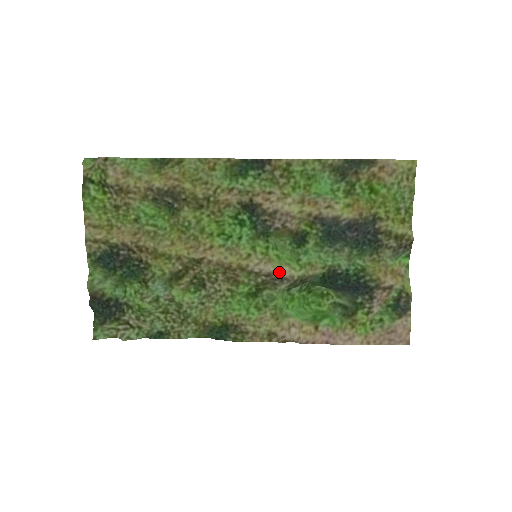
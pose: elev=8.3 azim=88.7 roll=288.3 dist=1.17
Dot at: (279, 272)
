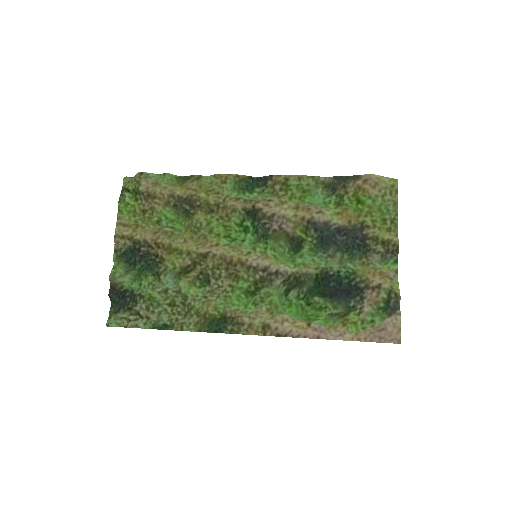
Dot at: (274, 266)
